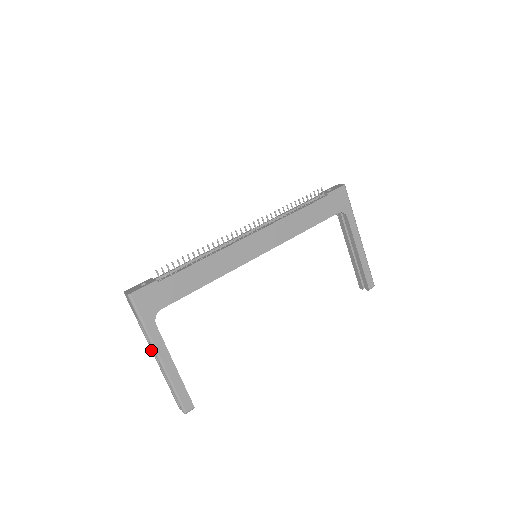
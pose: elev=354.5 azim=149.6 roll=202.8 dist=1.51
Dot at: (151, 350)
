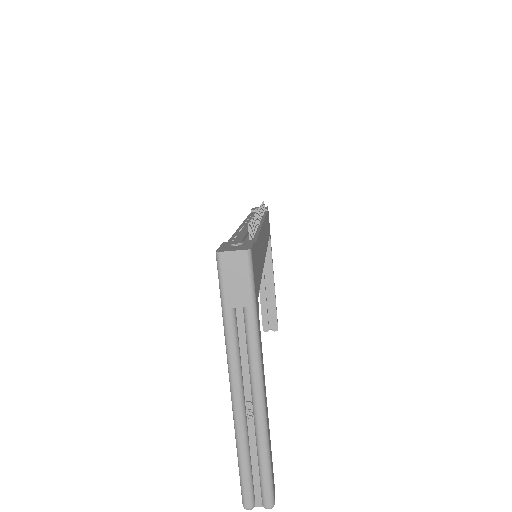
Dot at: (234, 380)
